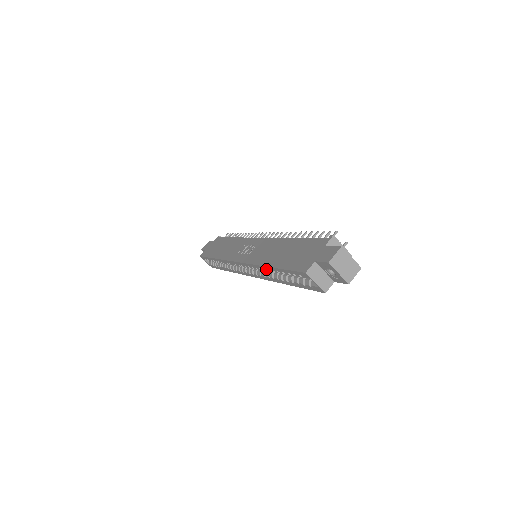
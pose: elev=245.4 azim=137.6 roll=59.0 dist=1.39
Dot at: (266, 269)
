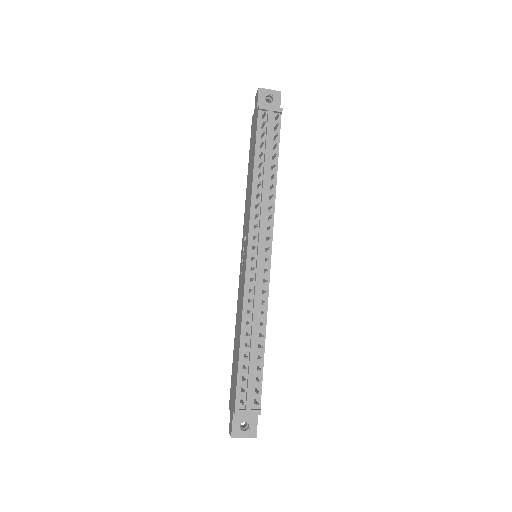
Dot at: occluded
